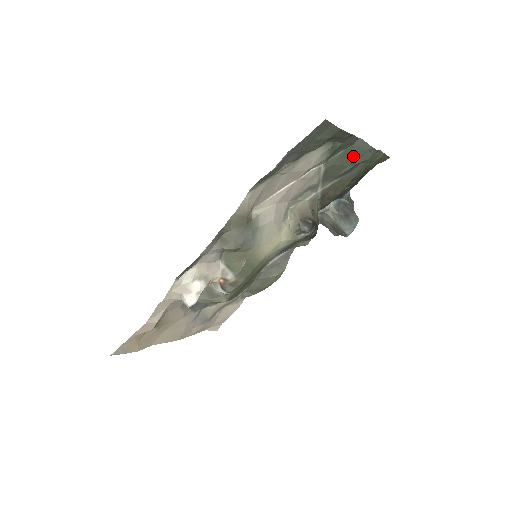
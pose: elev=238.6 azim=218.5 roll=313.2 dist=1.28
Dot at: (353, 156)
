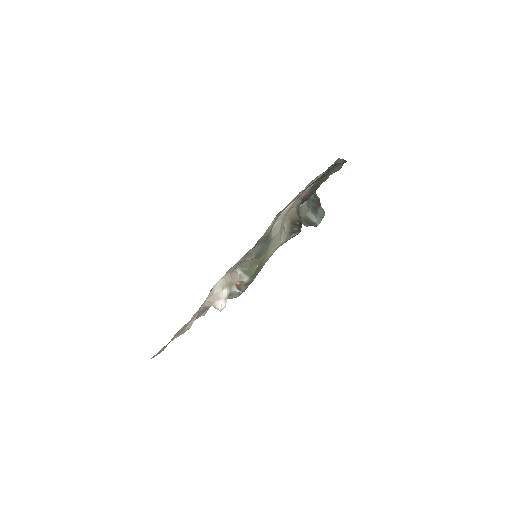
Dot at: occluded
